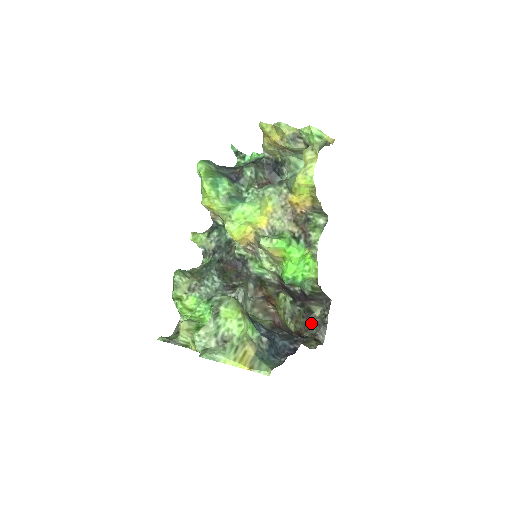
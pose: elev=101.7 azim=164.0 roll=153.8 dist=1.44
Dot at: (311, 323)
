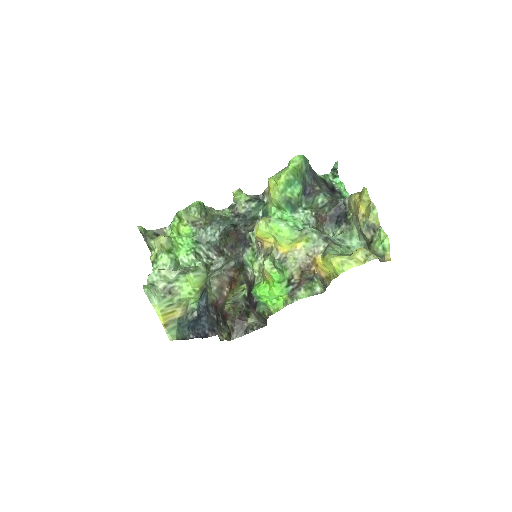
Dot at: (240, 321)
